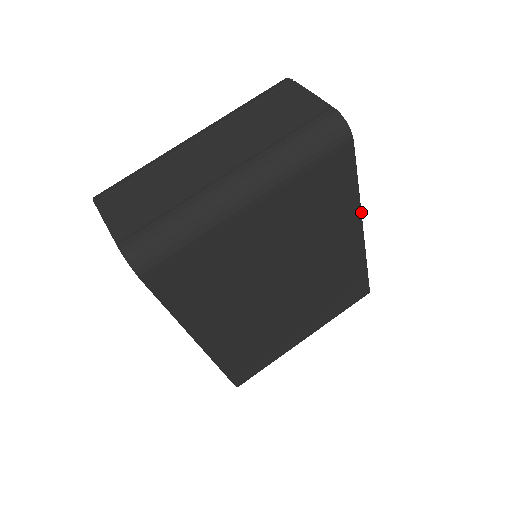
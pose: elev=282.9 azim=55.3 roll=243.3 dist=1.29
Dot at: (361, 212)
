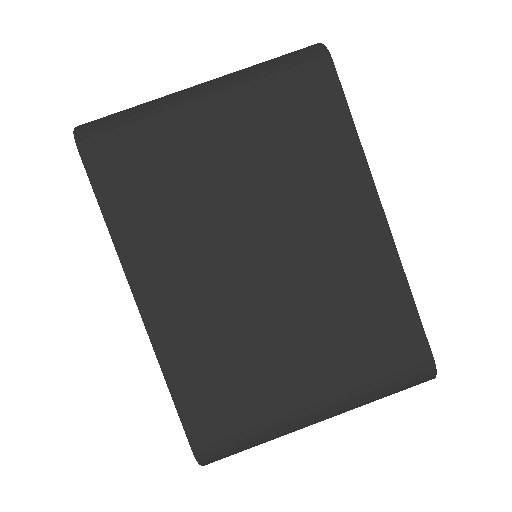
Dot at: (371, 176)
